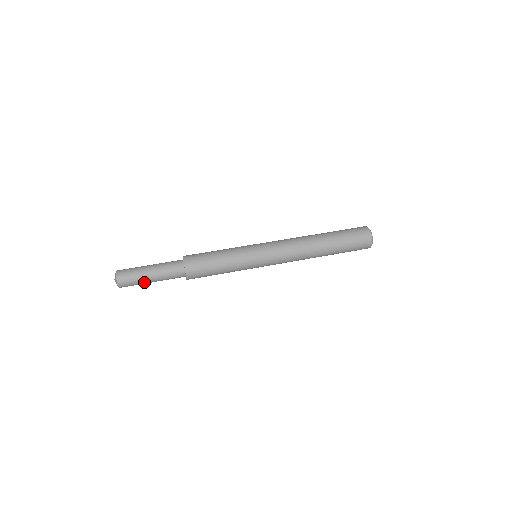
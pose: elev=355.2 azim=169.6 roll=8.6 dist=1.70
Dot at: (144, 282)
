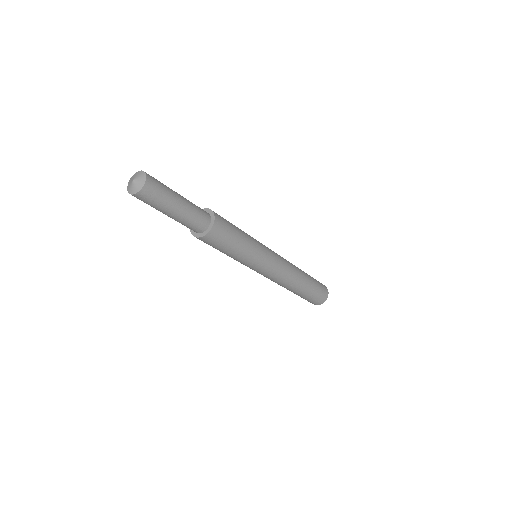
Dot at: (164, 209)
